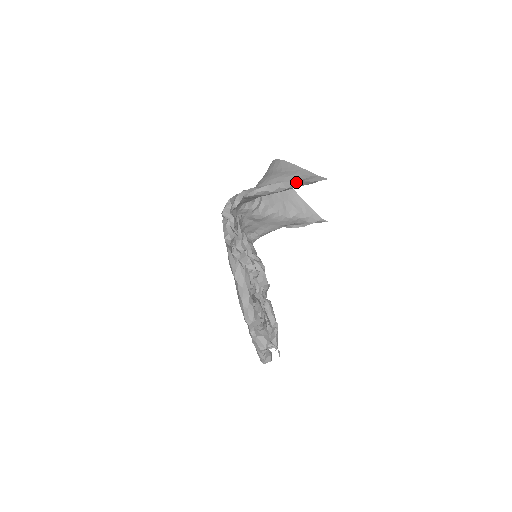
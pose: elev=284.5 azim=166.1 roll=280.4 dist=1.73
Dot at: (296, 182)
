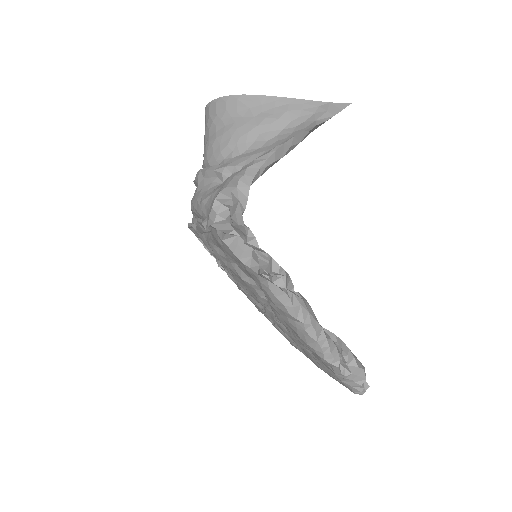
Dot at: (313, 127)
